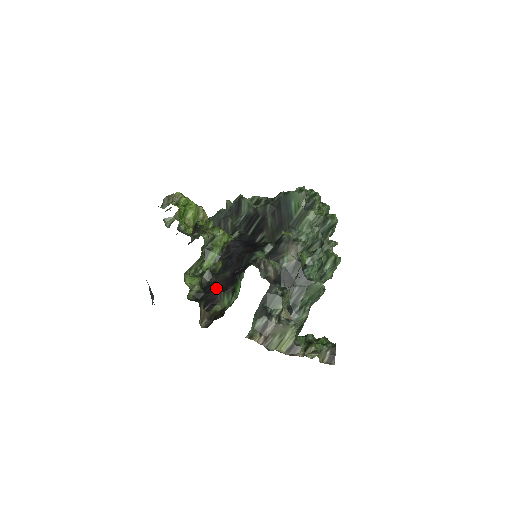
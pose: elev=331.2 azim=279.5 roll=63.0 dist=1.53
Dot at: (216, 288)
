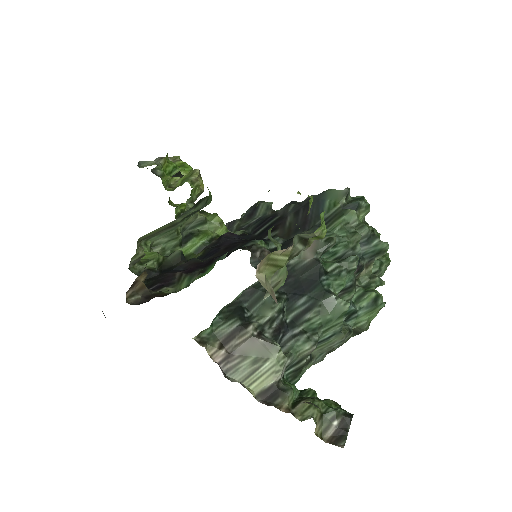
Dot at: (179, 270)
